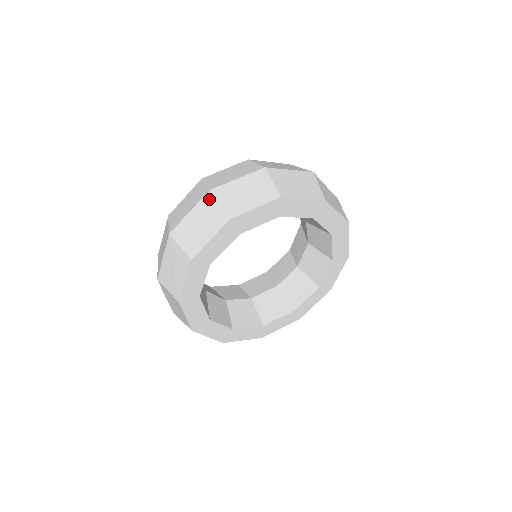
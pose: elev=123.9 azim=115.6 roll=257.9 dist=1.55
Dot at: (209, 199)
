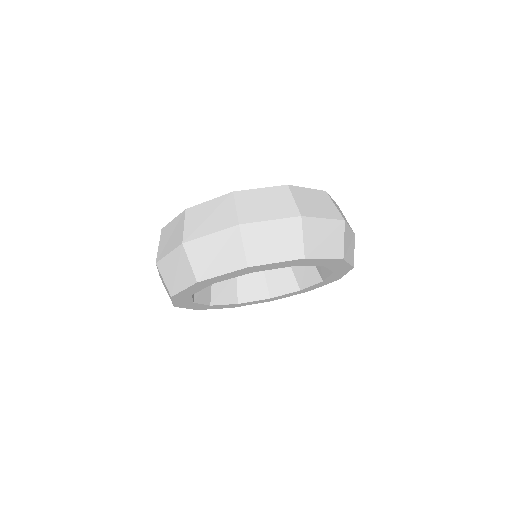
Dot at: (235, 234)
